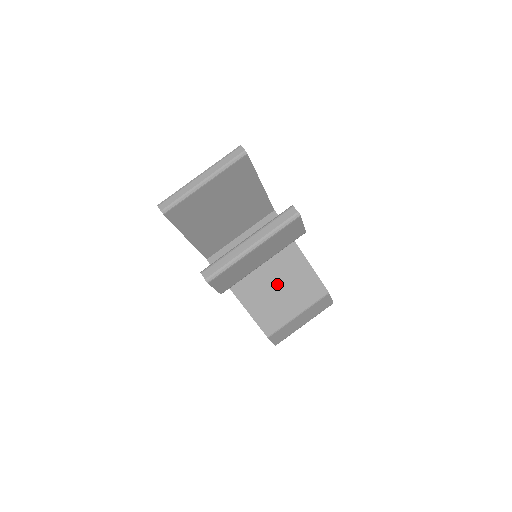
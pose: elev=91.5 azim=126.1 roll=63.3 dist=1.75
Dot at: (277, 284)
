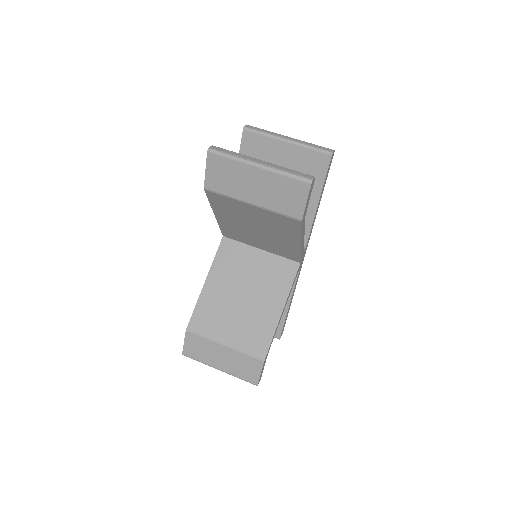
Dot at: (242, 300)
